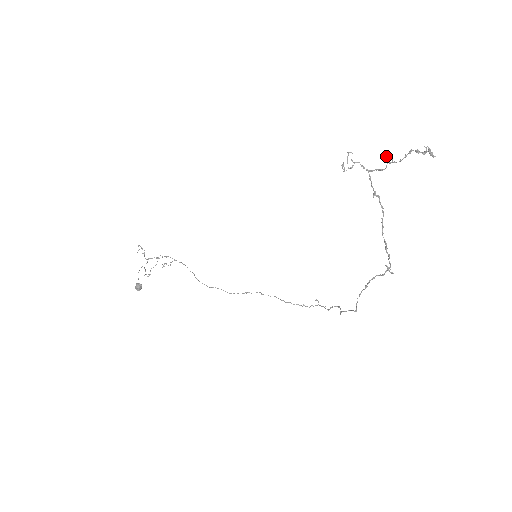
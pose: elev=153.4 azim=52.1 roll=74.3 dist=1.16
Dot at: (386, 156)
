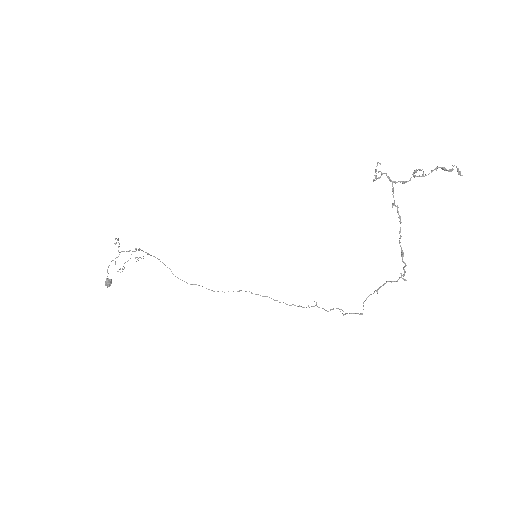
Dot at: (415, 170)
